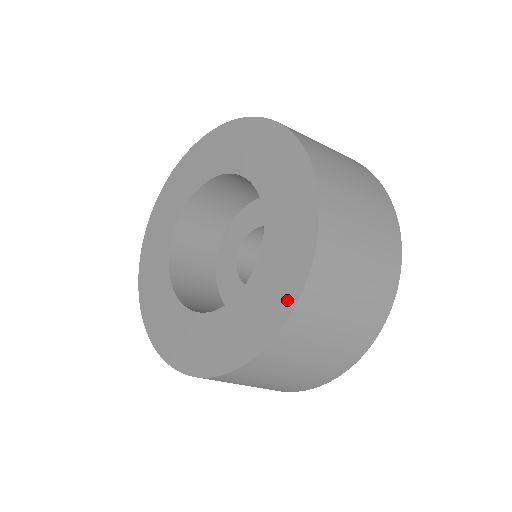
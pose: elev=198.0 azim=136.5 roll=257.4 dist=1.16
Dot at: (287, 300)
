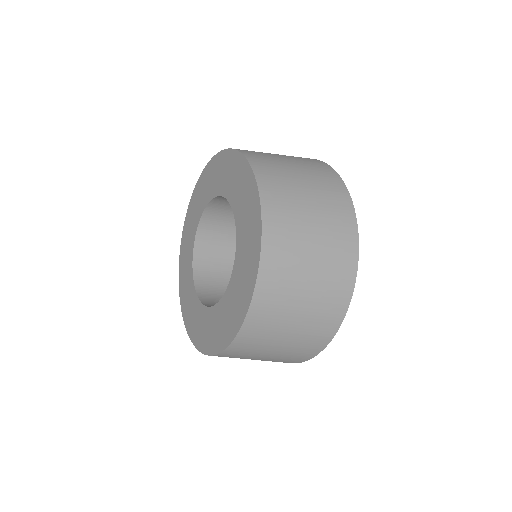
Dot at: (244, 306)
